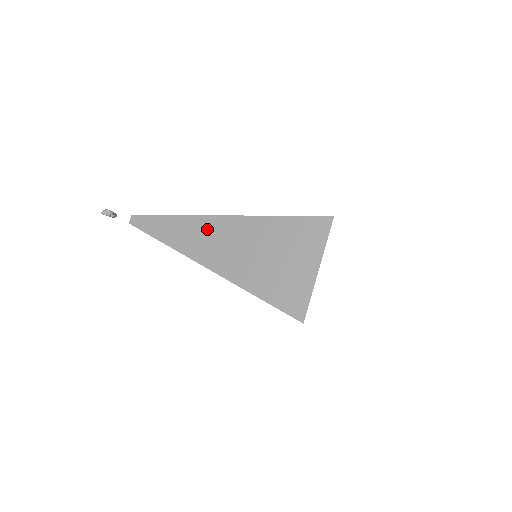
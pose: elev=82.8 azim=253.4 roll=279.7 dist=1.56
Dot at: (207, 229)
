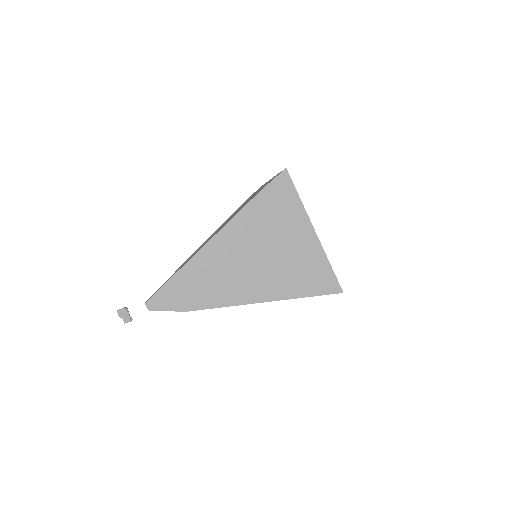
Dot at: occluded
